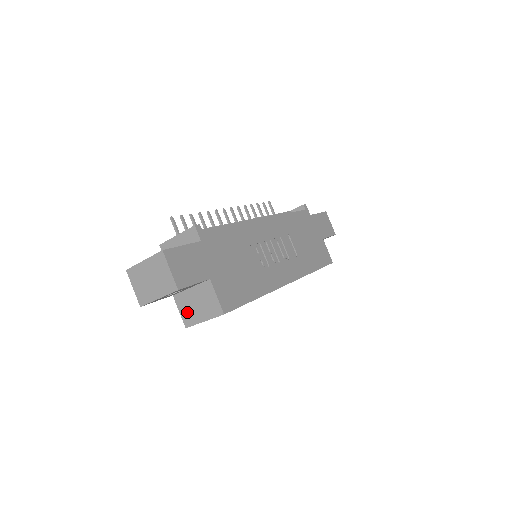
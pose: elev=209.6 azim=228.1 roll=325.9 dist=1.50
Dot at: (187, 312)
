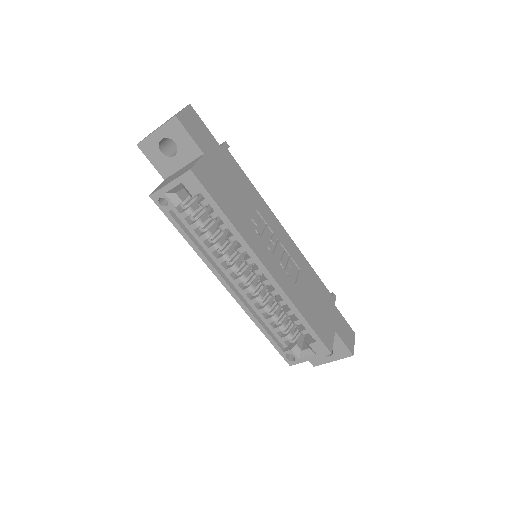
Dot at: (163, 184)
